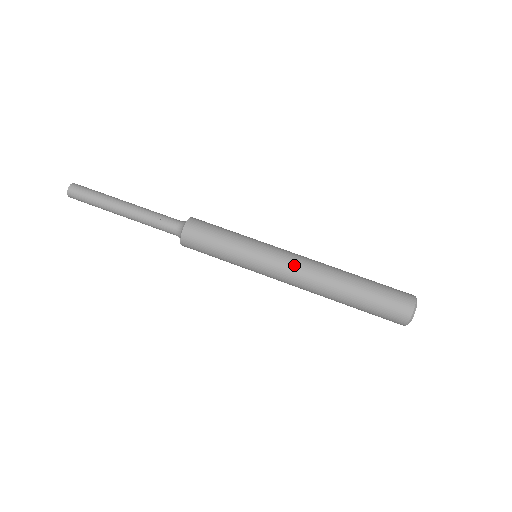
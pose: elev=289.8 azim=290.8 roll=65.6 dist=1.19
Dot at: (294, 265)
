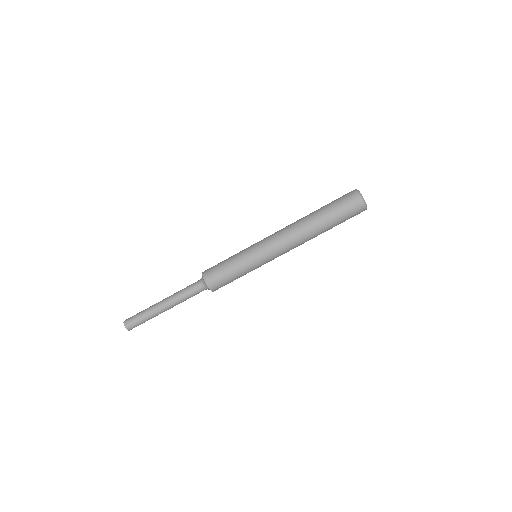
Dot at: (280, 241)
